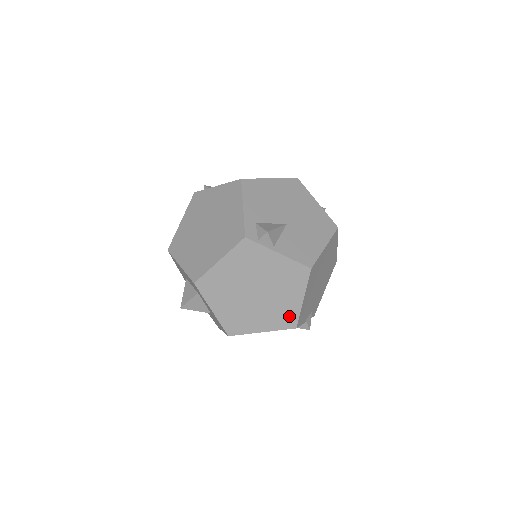
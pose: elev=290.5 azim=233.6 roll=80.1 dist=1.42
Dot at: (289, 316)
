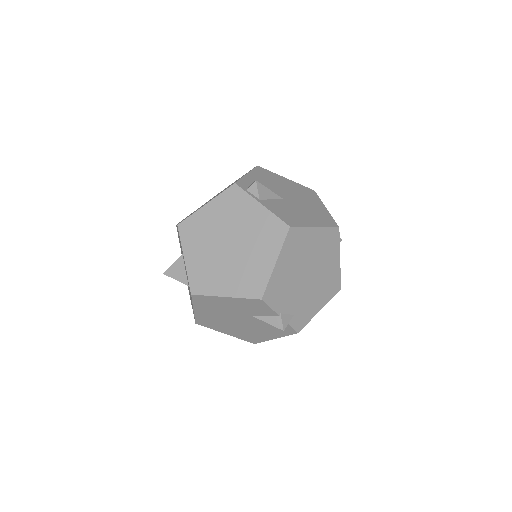
Dot at: (257, 281)
